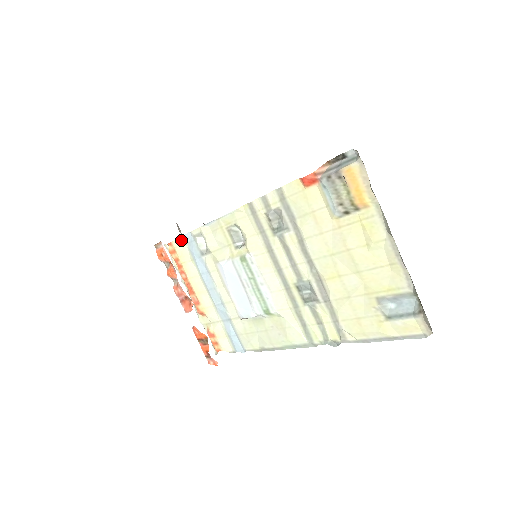
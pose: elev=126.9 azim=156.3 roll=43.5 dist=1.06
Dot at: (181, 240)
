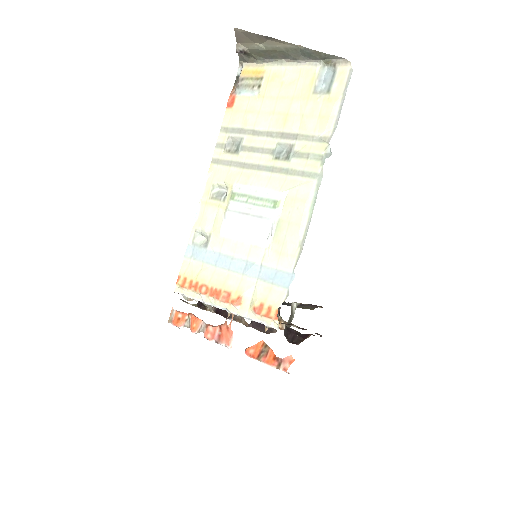
Dot at: (185, 263)
